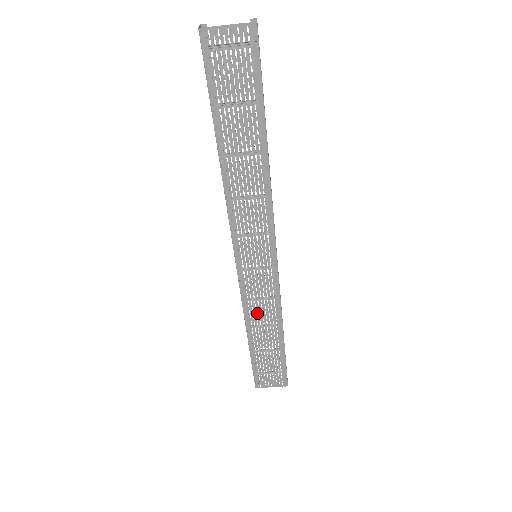
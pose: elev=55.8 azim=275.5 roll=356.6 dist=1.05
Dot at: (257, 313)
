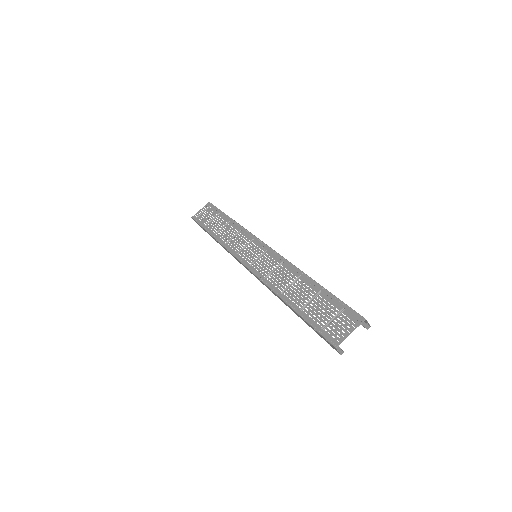
Dot at: (279, 281)
